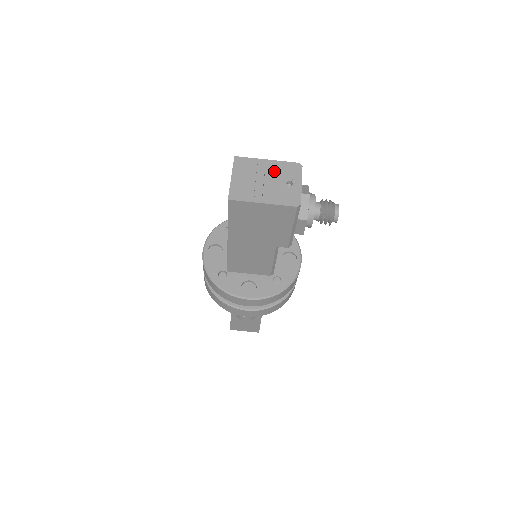
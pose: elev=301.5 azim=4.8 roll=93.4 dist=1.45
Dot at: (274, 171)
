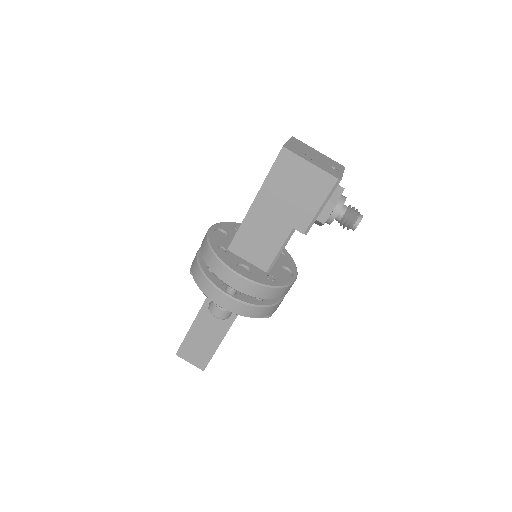
Dot at: (322, 157)
